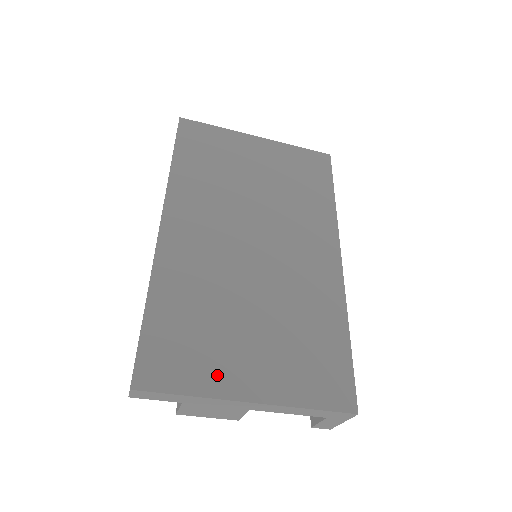
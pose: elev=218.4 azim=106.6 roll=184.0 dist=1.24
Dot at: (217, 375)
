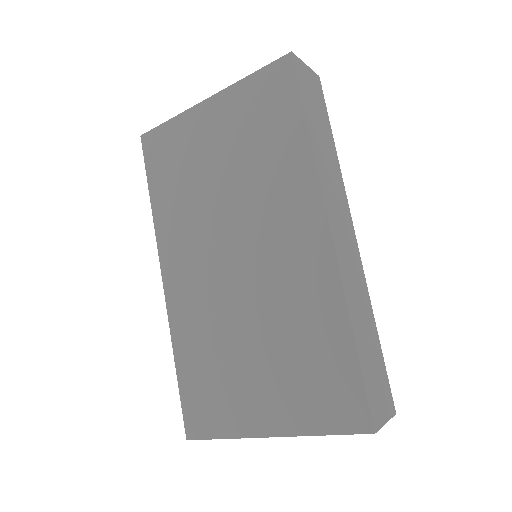
Dot at: (237, 416)
